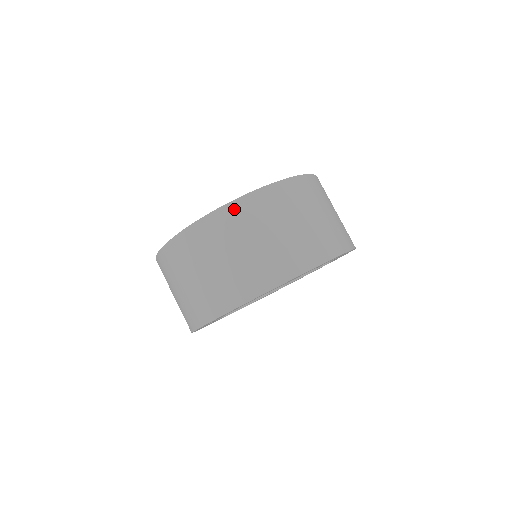
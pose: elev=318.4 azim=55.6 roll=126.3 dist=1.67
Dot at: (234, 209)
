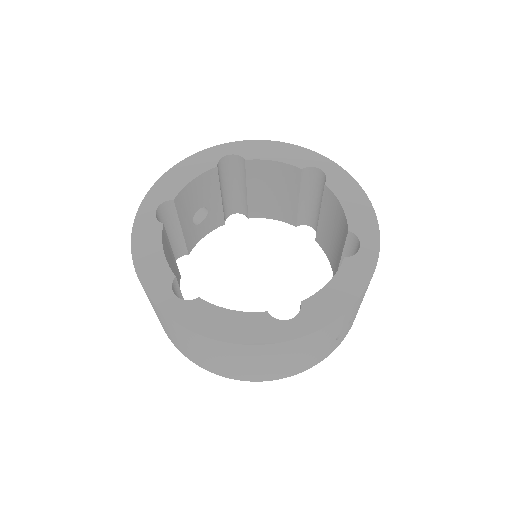
Dot at: (172, 323)
